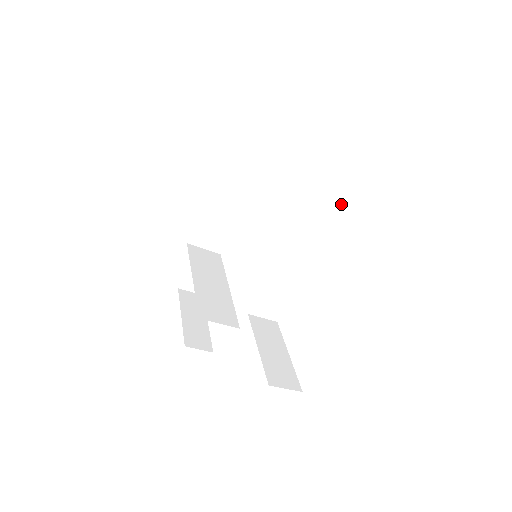
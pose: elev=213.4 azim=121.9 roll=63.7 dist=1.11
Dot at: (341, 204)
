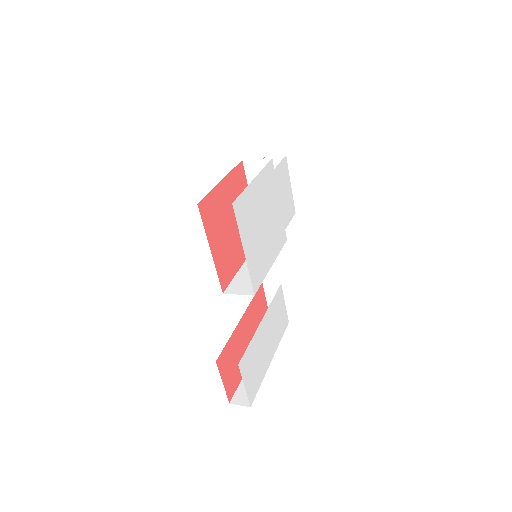
Dot at: occluded
